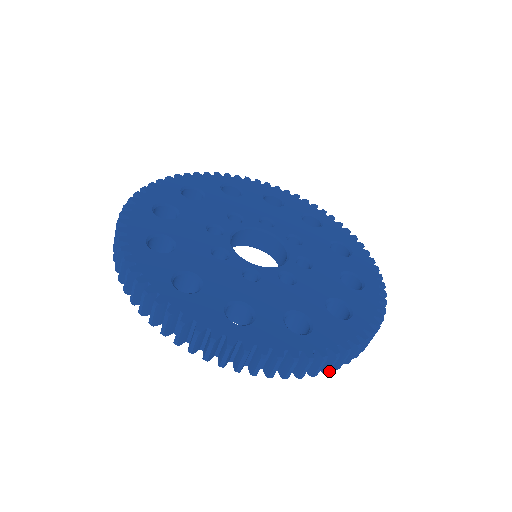
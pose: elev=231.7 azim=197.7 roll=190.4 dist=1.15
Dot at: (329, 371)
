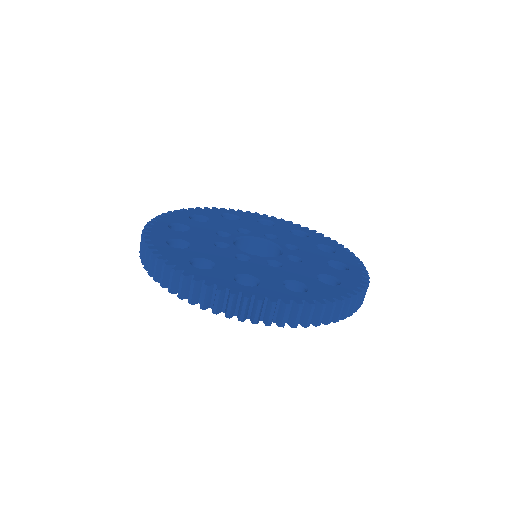
Dot at: occluded
